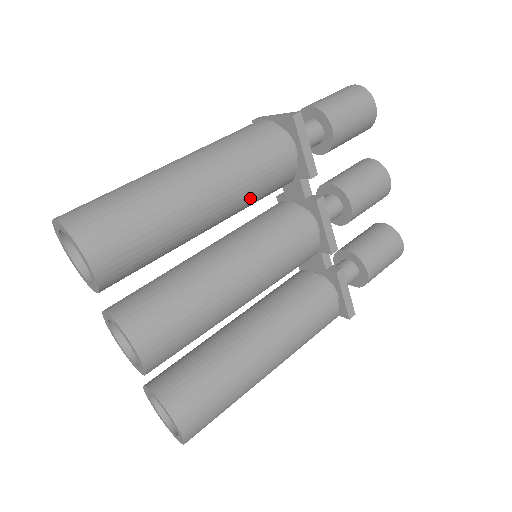
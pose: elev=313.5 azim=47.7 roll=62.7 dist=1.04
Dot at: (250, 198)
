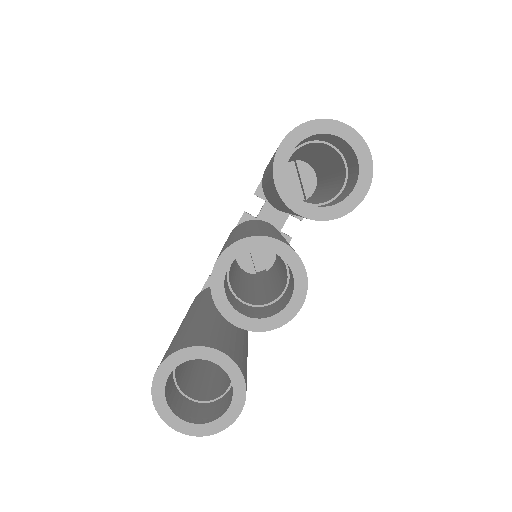
Dot at: occluded
